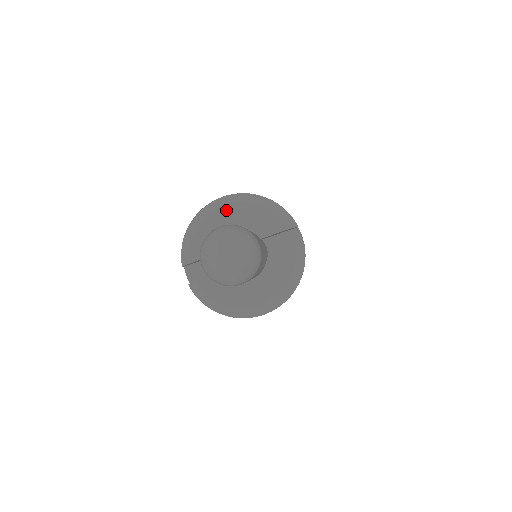
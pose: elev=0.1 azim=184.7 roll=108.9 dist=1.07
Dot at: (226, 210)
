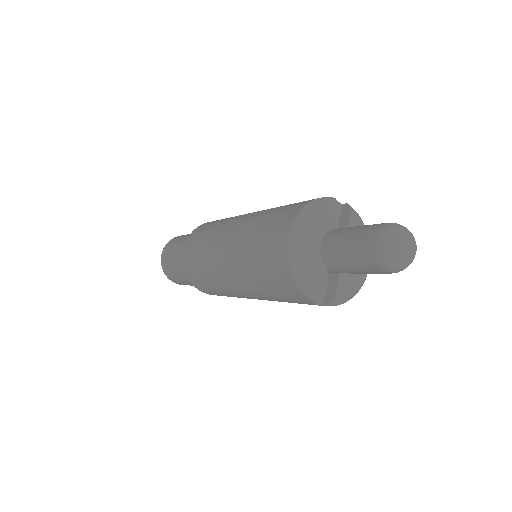
Dot at: (305, 239)
